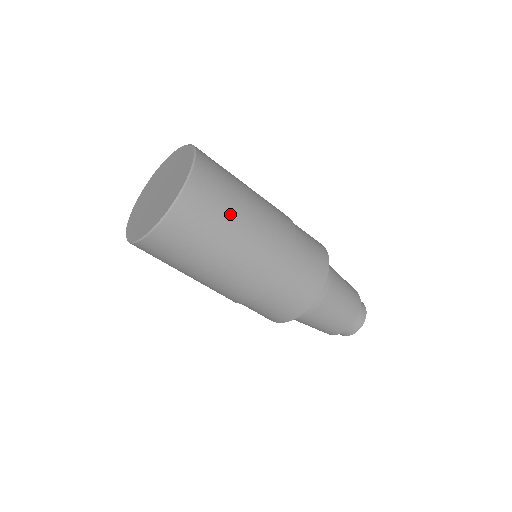
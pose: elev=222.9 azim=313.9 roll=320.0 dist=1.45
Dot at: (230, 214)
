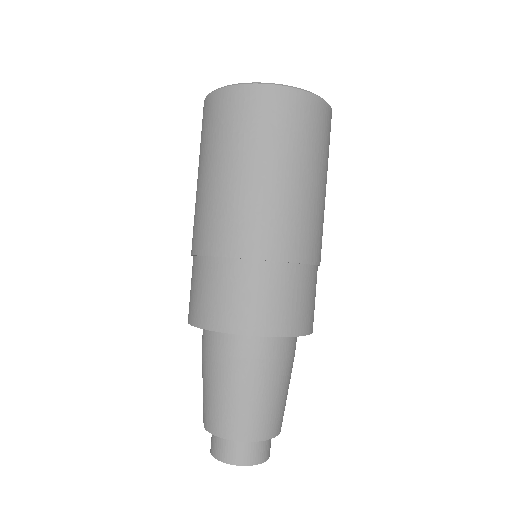
Dot at: (297, 155)
